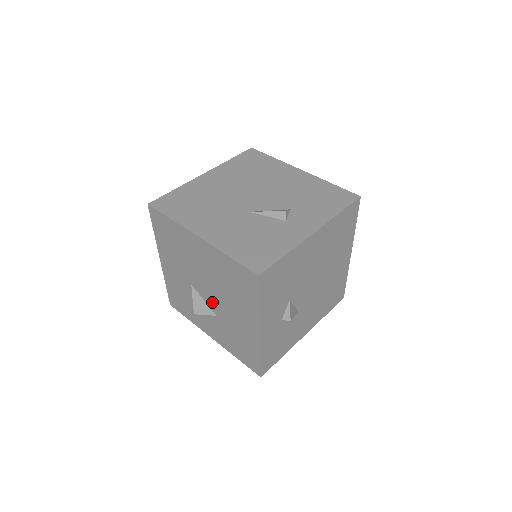
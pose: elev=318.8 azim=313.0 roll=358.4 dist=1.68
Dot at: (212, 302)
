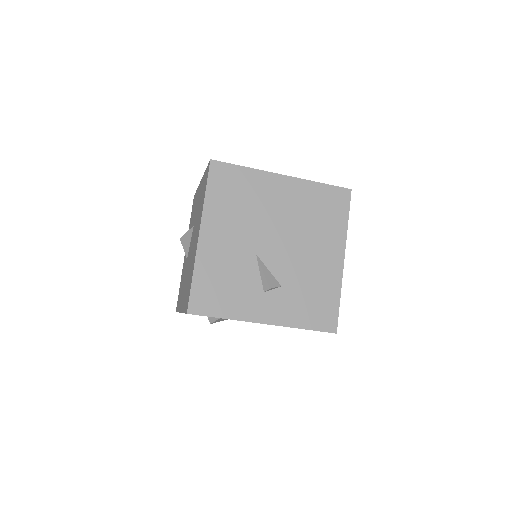
Dot at: (189, 253)
